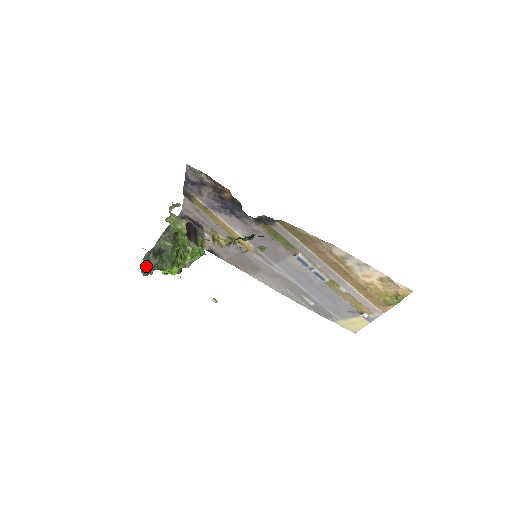
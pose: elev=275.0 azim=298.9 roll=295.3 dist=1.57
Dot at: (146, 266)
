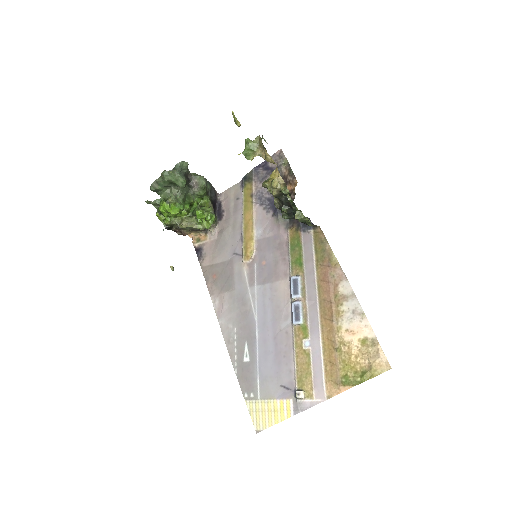
Dot at: (173, 171)
